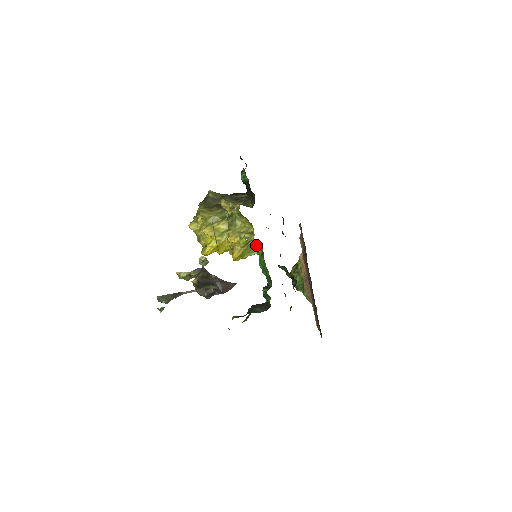
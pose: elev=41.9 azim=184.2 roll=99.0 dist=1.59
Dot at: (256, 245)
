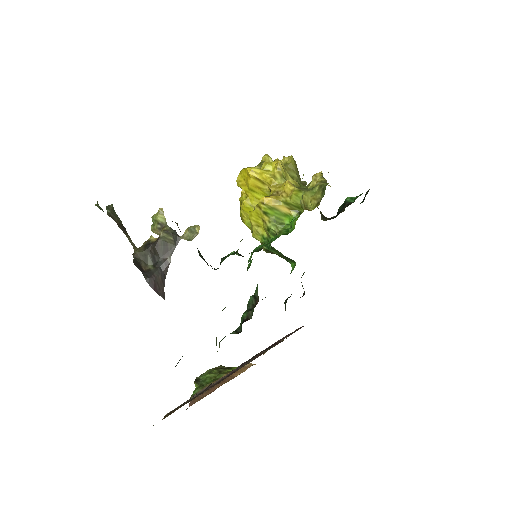
Dot at: (294, 220)
